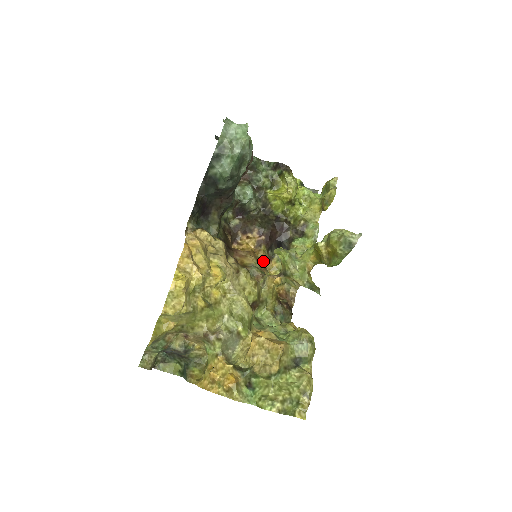
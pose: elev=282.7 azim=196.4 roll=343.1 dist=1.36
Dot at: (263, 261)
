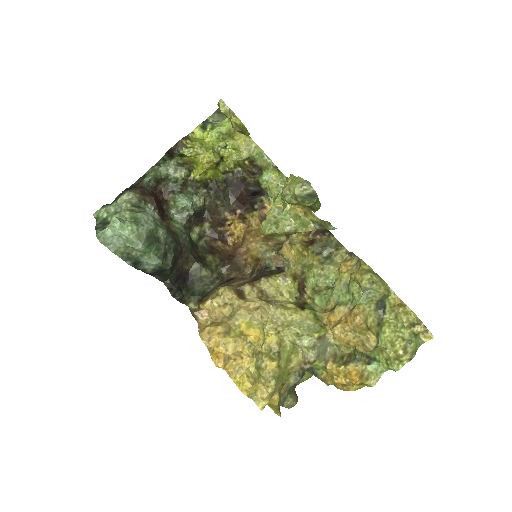
Dot at: (261, 222)
